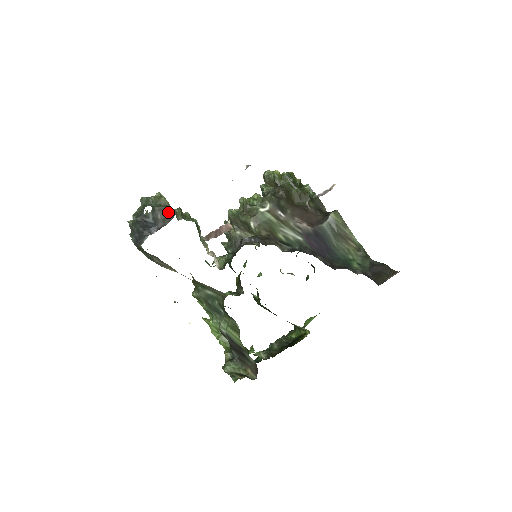
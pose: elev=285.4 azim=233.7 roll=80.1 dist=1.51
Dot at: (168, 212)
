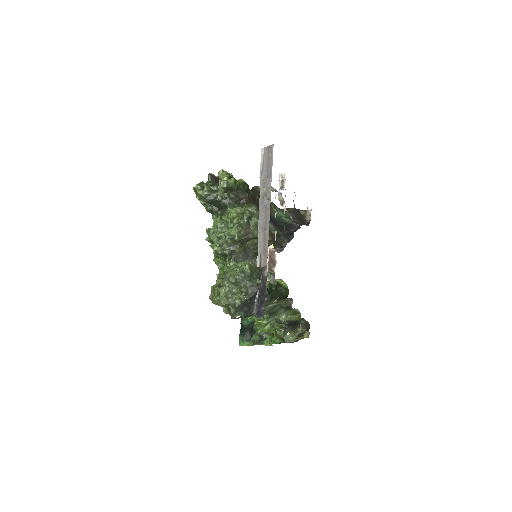
Dot at: (260, 273)
